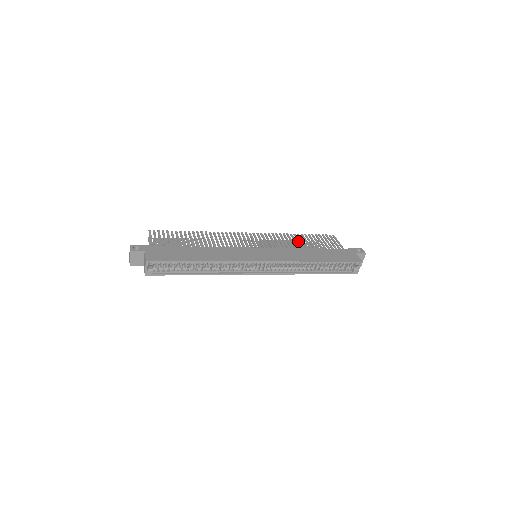
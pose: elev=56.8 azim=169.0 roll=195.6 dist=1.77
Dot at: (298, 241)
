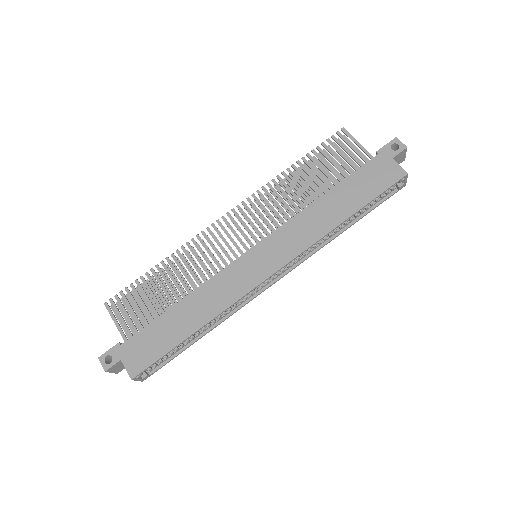
Dot at: occluded
